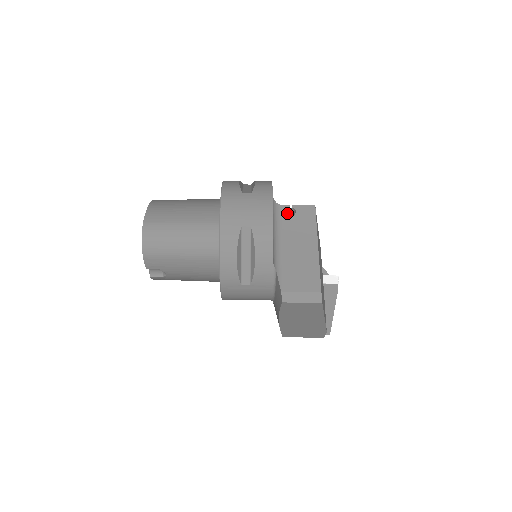
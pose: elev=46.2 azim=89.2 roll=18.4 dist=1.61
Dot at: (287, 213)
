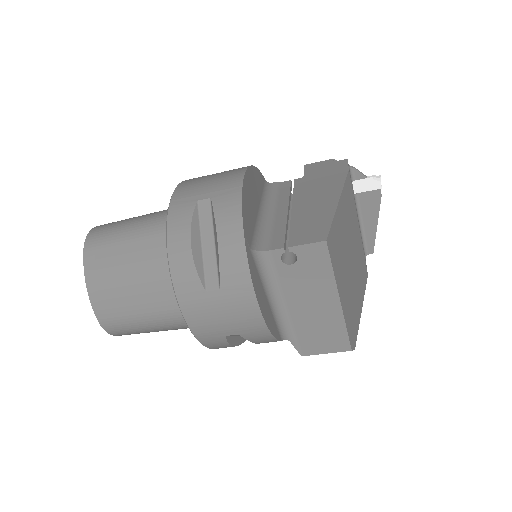
Dot at: occluded
